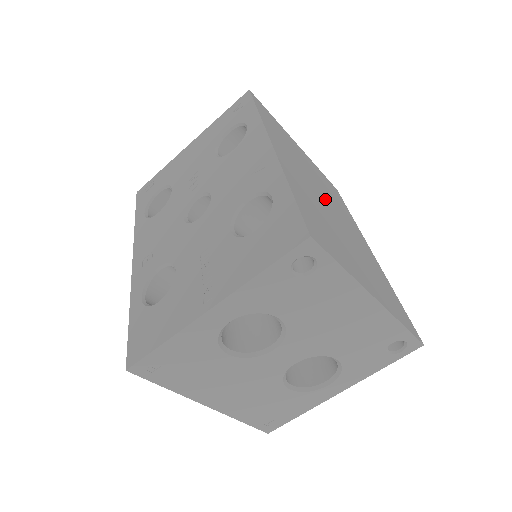
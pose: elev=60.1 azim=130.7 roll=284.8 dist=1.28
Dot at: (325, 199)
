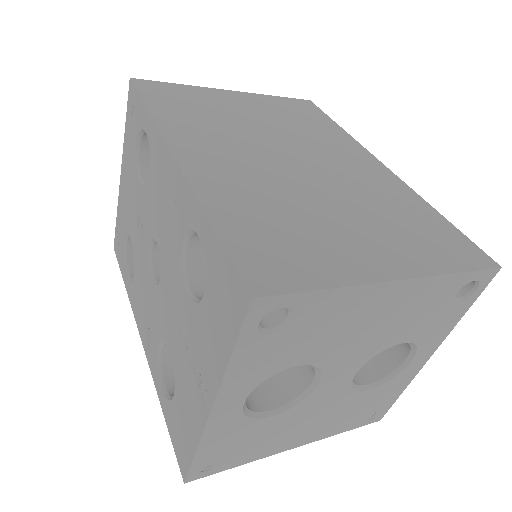
Dot at: (286, 154)
